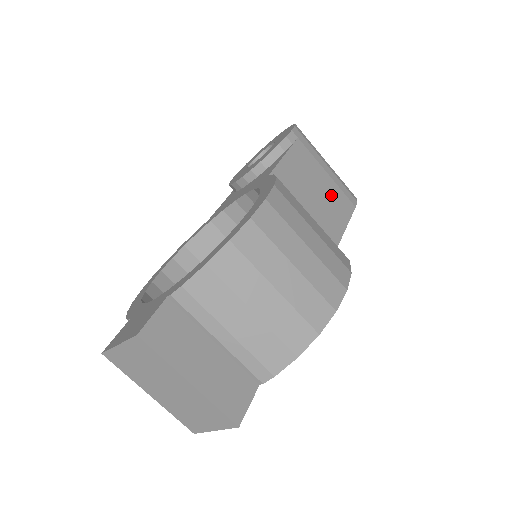
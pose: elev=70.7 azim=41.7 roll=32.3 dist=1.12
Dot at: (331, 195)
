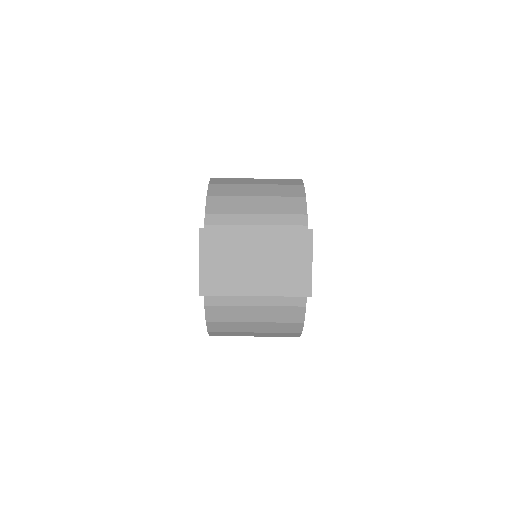
Dot at: occluded
